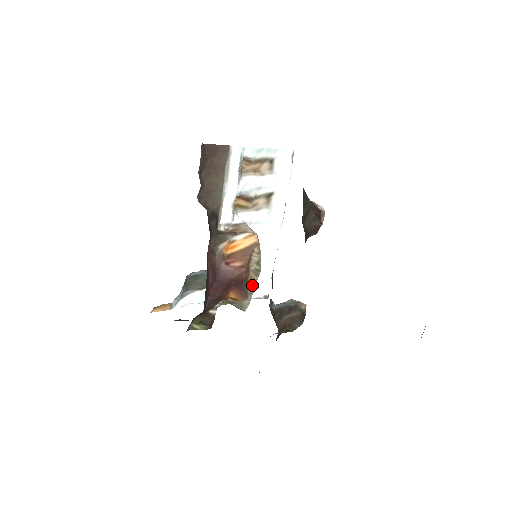
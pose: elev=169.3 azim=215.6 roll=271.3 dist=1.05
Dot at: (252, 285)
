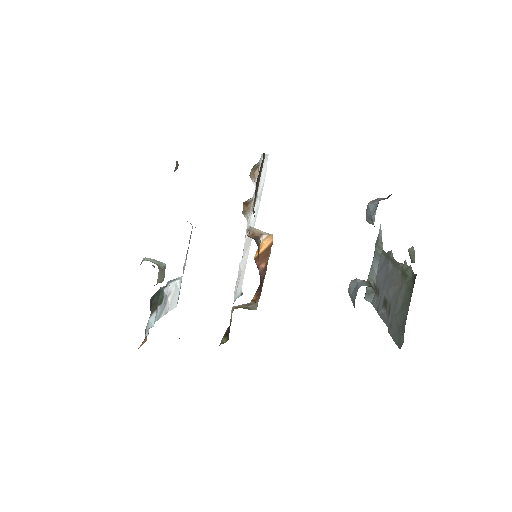
Dot at: occluded
